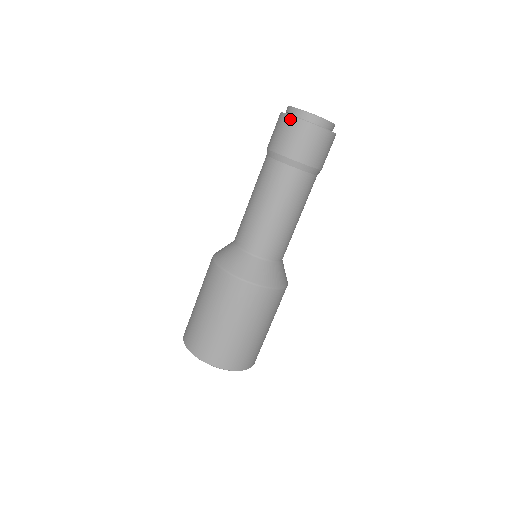
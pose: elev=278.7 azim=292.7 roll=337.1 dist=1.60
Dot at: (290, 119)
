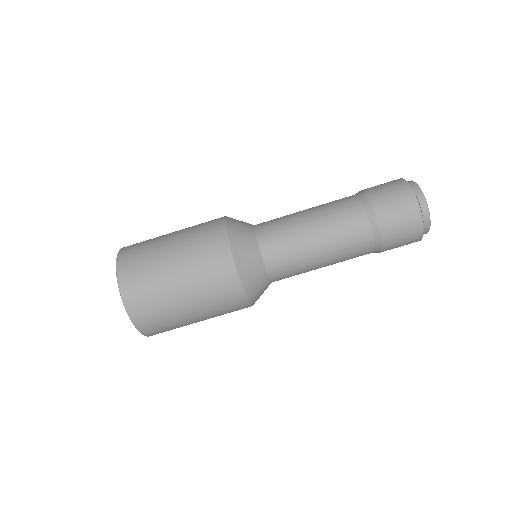
Dot at: (406, 186)
